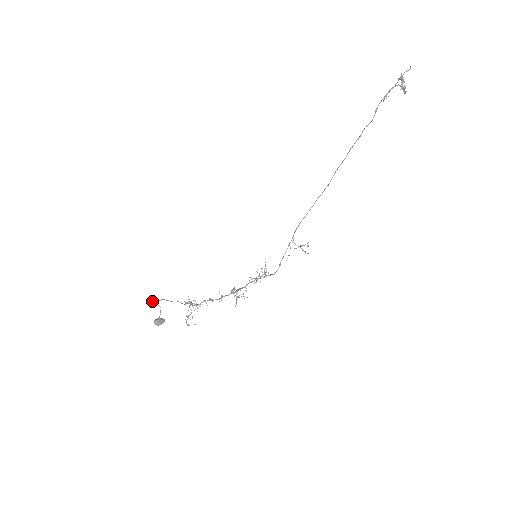
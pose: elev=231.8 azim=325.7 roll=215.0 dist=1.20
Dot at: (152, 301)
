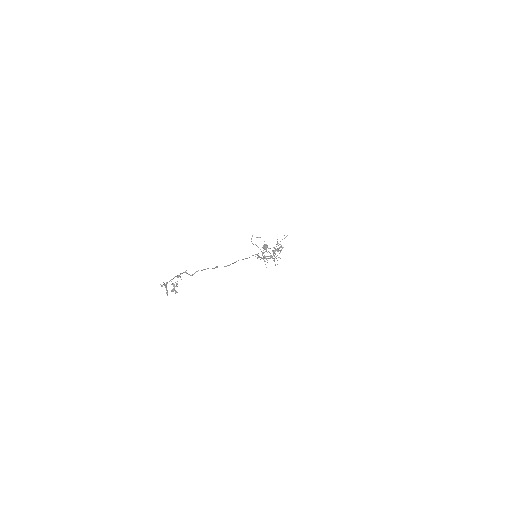
Dot at: occluded
